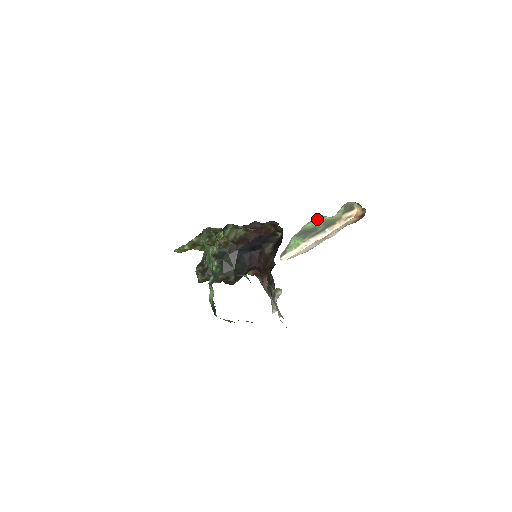
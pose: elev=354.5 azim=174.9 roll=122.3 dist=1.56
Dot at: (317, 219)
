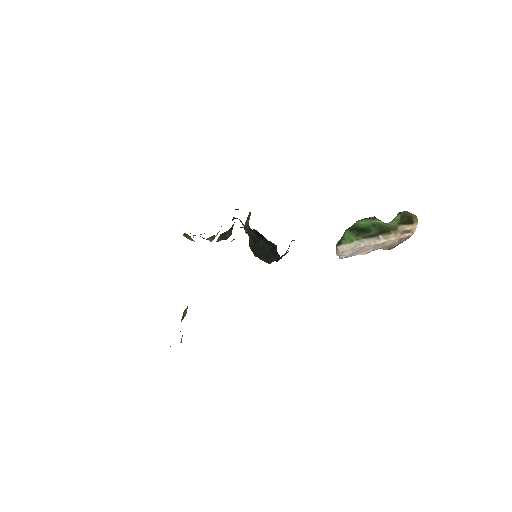
Dot at: (370, 219)
